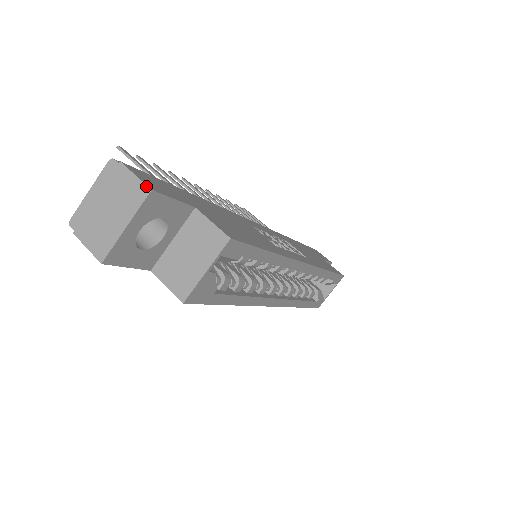
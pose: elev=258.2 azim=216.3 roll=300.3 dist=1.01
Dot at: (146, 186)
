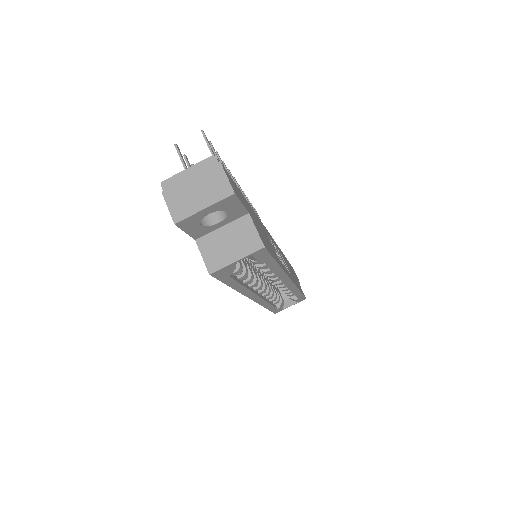
Dot at: (232, 189)
